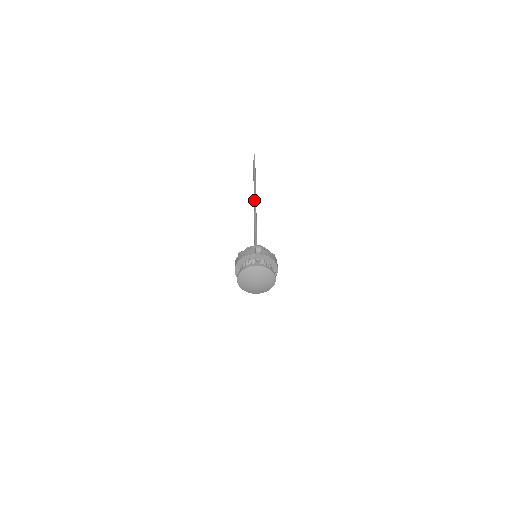
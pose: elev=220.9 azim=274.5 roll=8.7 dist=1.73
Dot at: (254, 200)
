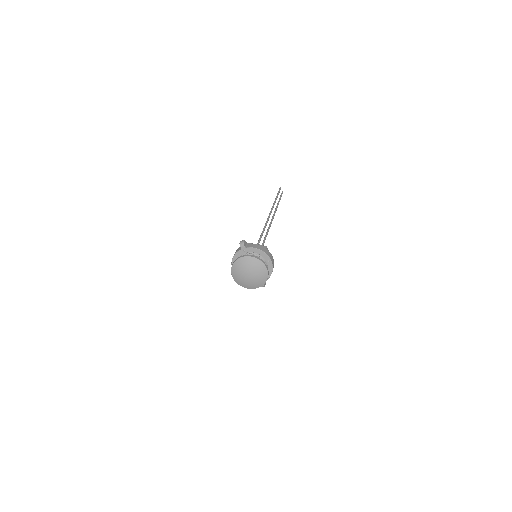
Dot at: occluded
